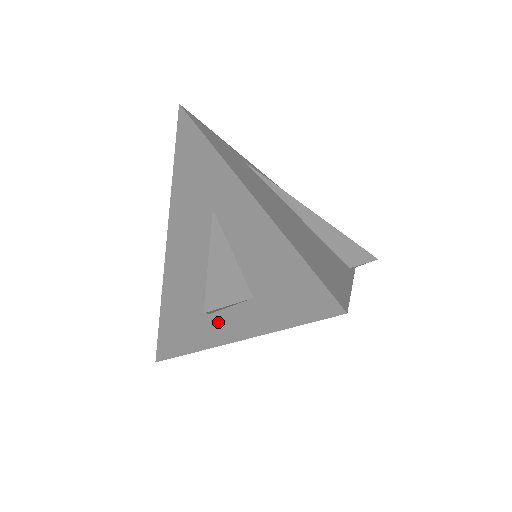
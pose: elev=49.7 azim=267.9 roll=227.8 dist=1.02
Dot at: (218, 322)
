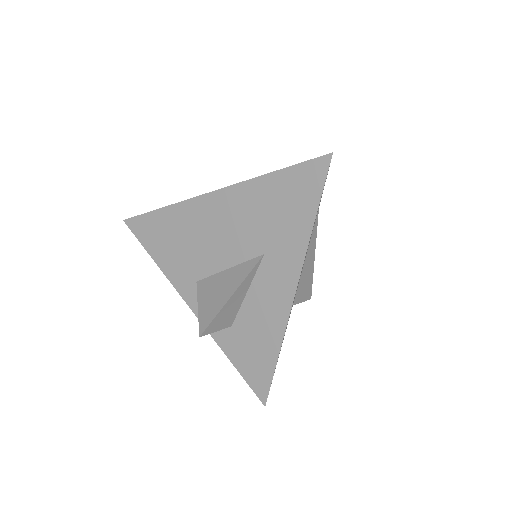
Dot at: occluded
